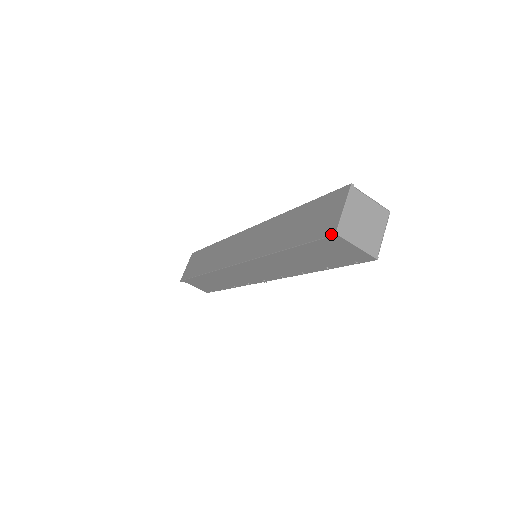
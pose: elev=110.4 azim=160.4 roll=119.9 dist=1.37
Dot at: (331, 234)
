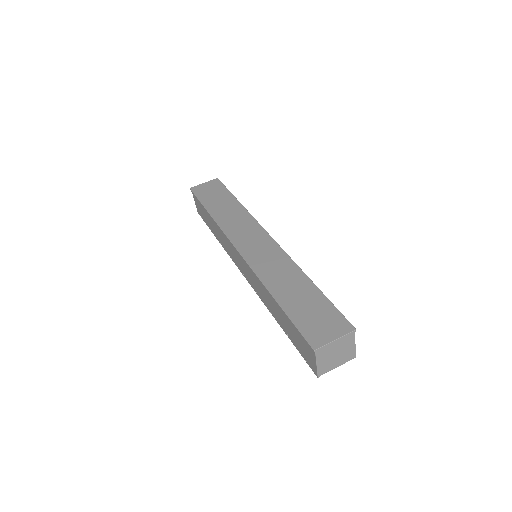
Dot at: (312, 346)
